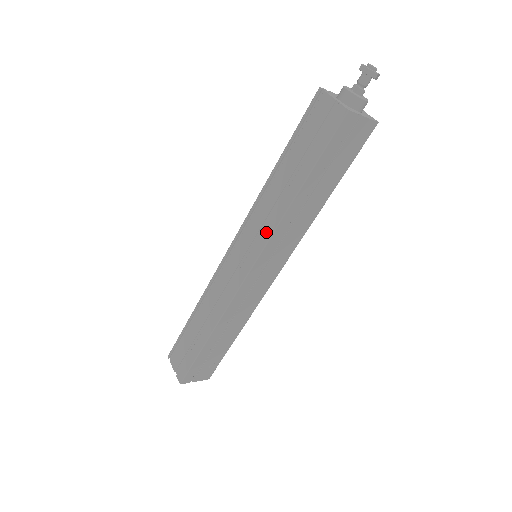
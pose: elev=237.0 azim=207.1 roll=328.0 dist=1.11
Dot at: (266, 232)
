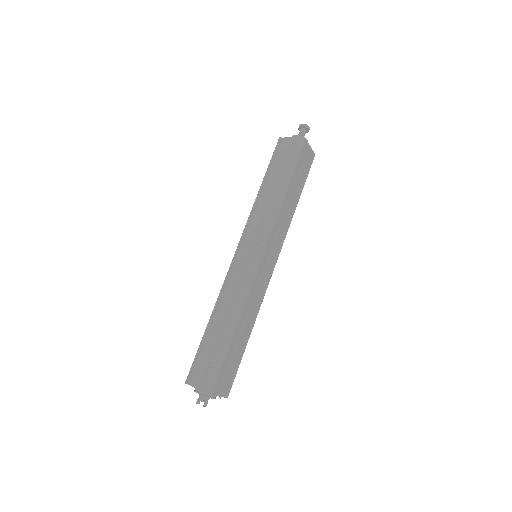
Dot at: (269, 223)
